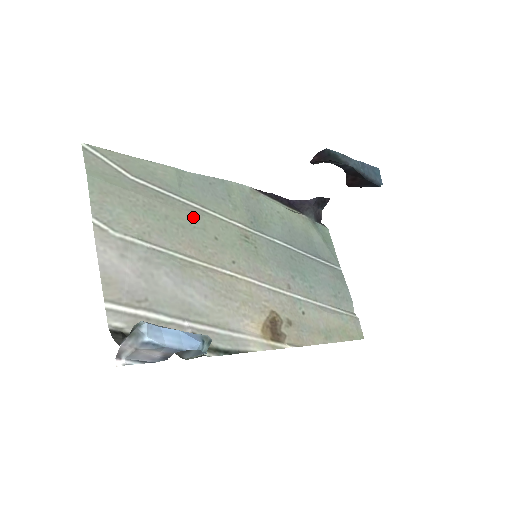
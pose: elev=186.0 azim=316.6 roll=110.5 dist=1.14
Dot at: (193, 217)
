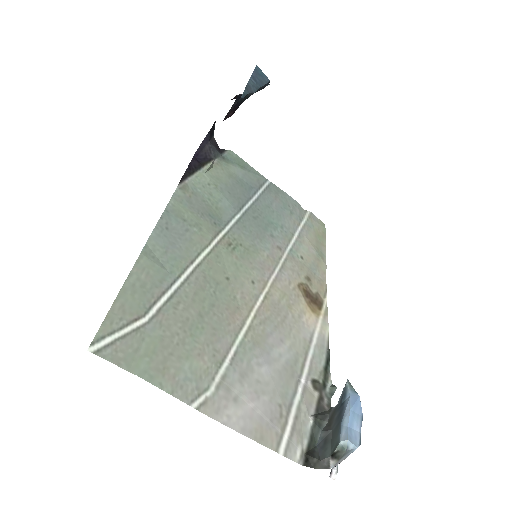
Dot at: (204, 284)
